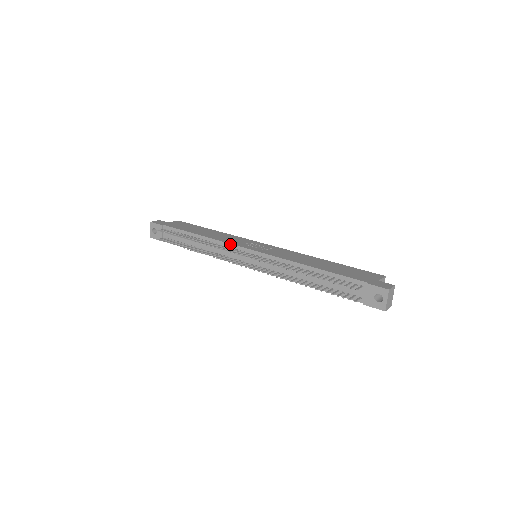
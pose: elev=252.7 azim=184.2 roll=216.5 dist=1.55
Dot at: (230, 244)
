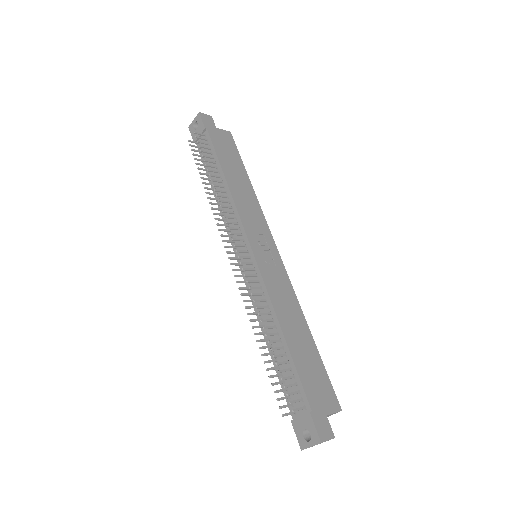
Dot at: (241, 222)
